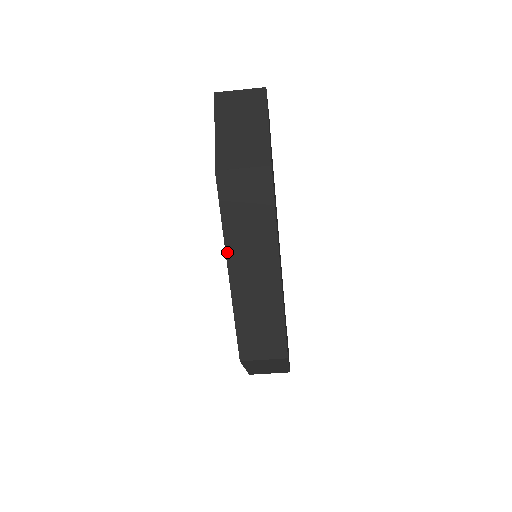
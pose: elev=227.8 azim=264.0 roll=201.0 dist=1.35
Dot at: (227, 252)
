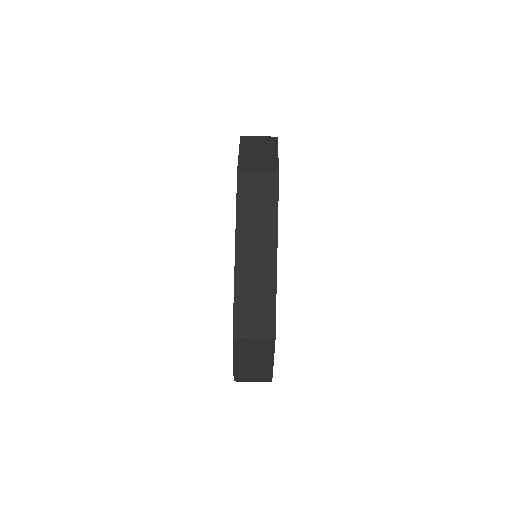
Dot at: (237, 234)
